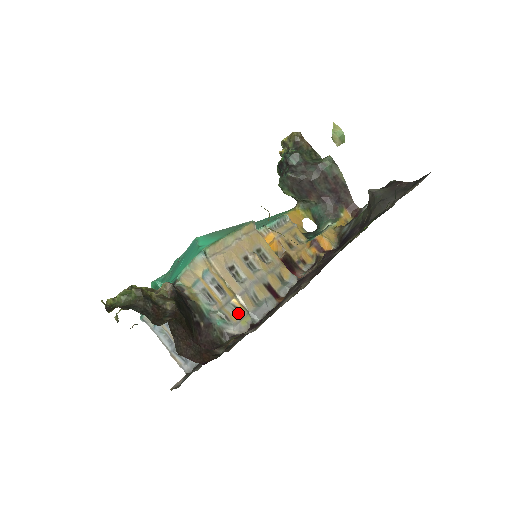
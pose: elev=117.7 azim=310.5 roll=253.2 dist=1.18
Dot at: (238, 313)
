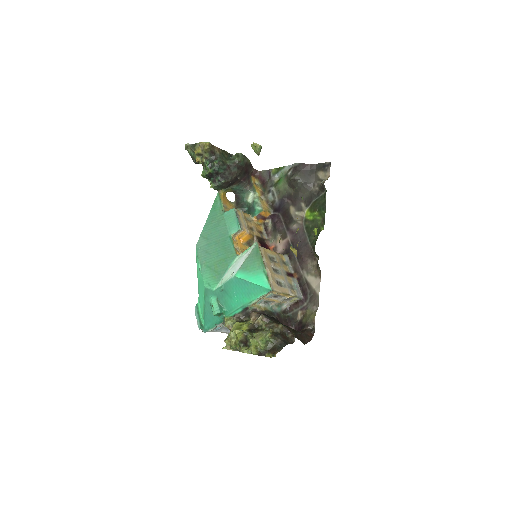
Dot at: (288, 299)
